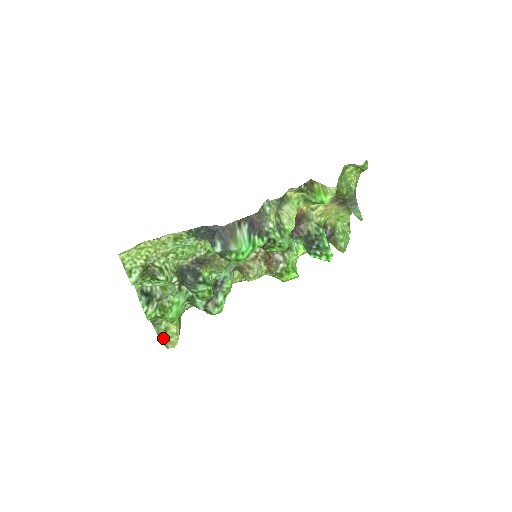
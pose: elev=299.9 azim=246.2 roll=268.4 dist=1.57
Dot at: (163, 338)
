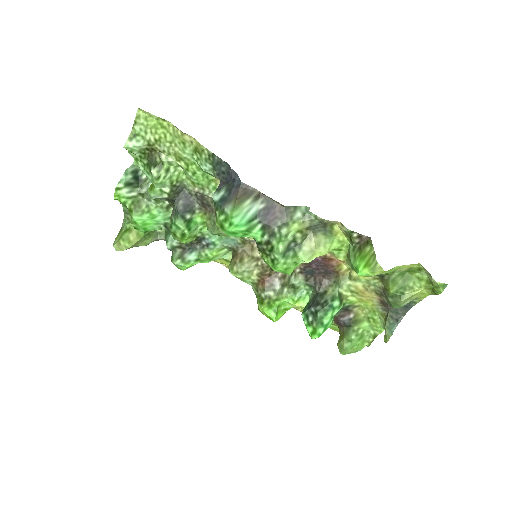
Dot at: (120, 234)
